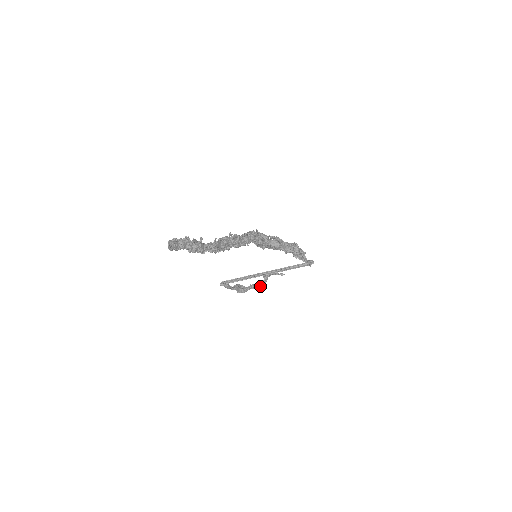
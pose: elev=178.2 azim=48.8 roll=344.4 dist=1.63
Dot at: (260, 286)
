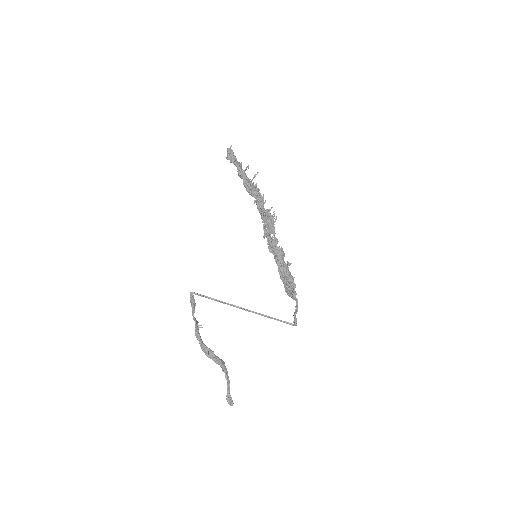
Dot at: (213, 358)
